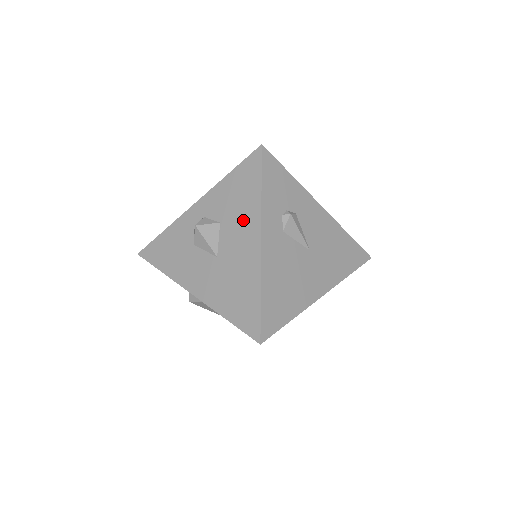
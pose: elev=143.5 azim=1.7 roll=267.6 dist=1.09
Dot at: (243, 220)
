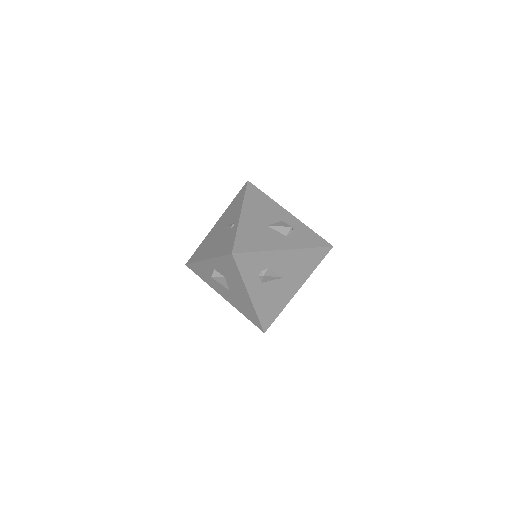
Dot at: (236, 283)
